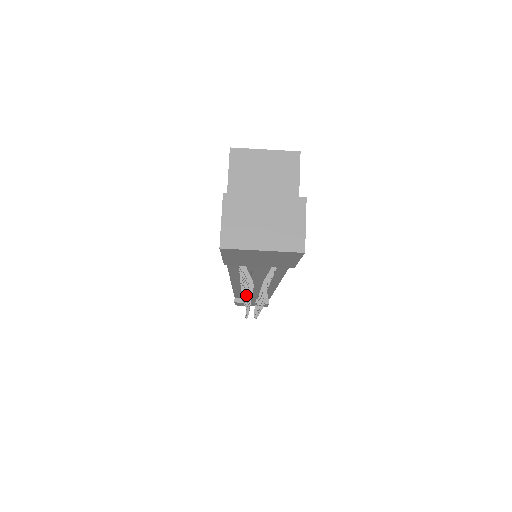
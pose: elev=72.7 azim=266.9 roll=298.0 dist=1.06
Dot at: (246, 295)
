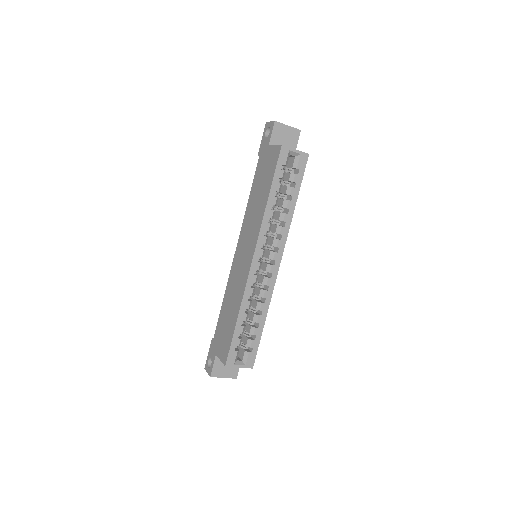
Dot at: occluded
